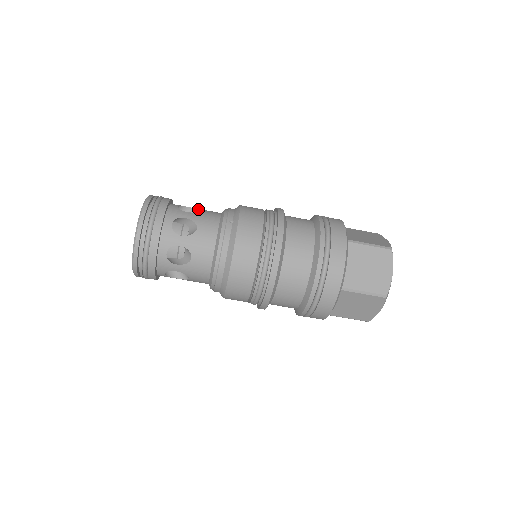
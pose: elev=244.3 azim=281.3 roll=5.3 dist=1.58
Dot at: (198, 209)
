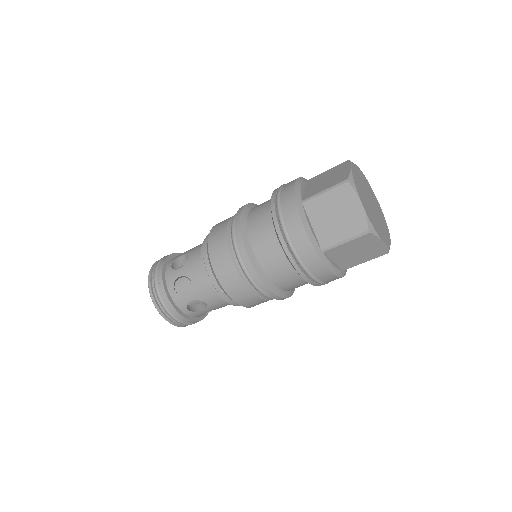
Dot at: occluded
